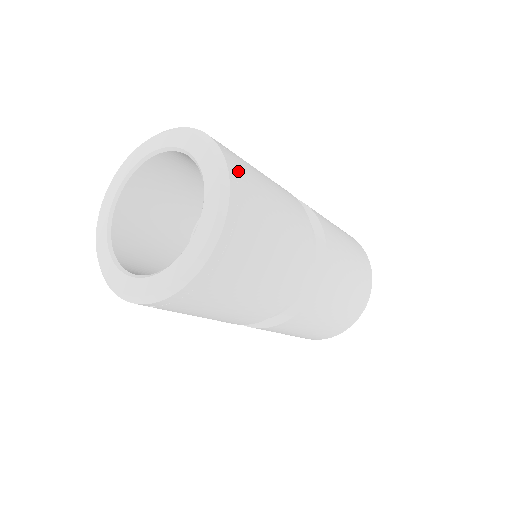
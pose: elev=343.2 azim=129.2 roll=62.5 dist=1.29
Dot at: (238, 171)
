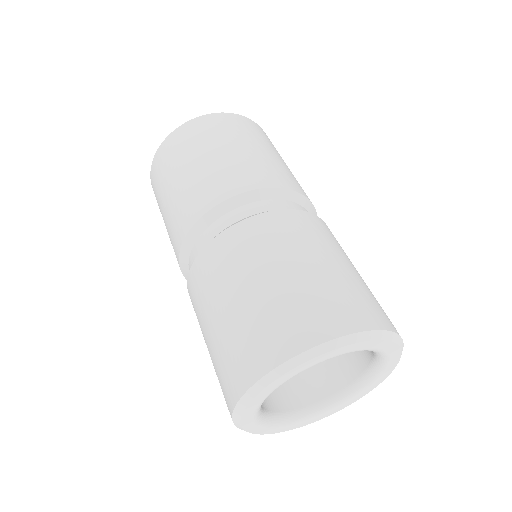
Dot at: (259, 128)
